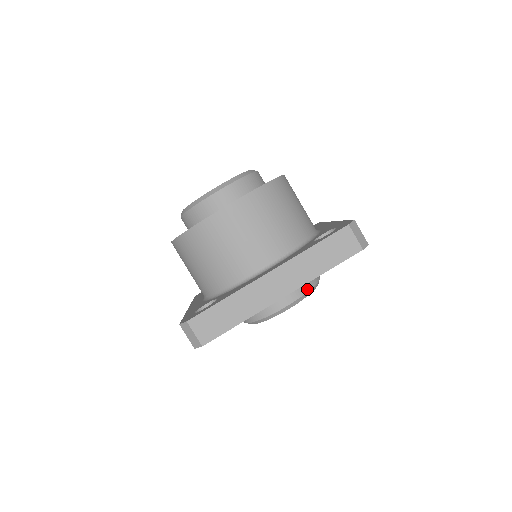
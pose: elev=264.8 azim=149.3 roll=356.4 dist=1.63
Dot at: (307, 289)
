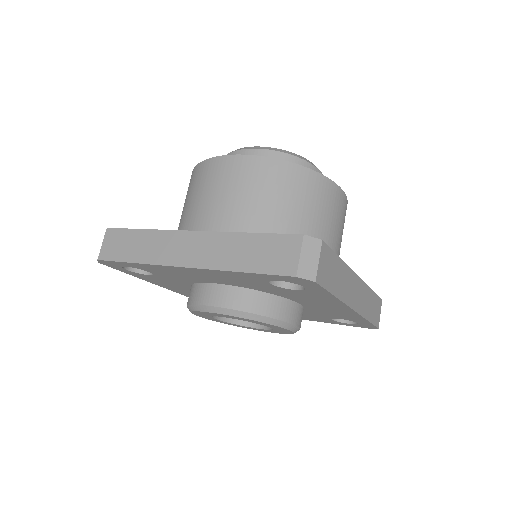
Dot at: occluded
